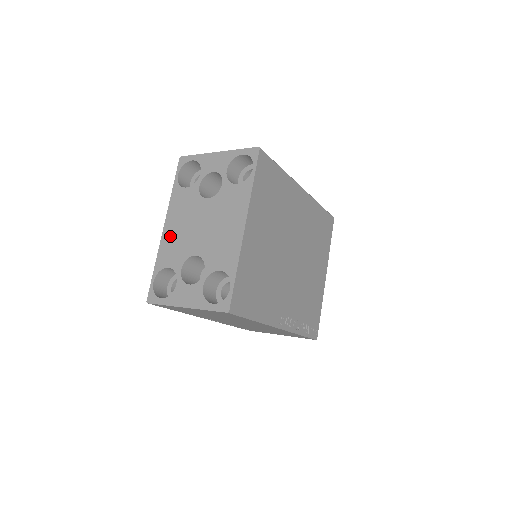
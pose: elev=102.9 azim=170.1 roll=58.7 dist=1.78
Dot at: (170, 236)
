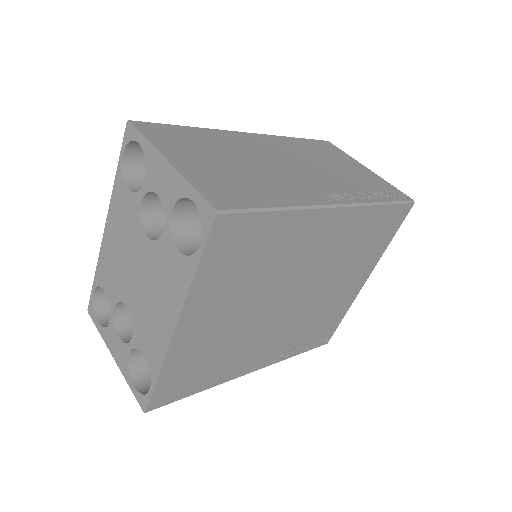
Dot at: (109, 250)
